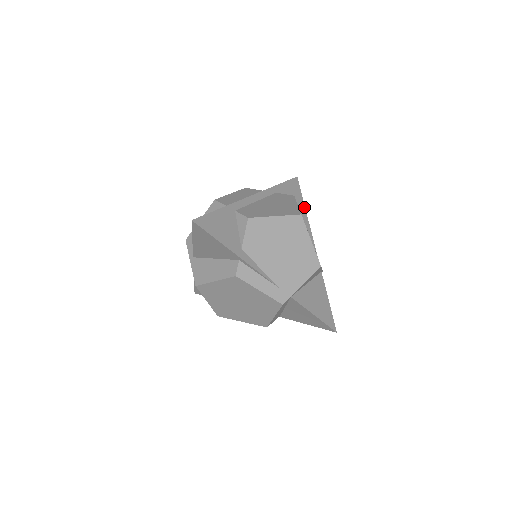
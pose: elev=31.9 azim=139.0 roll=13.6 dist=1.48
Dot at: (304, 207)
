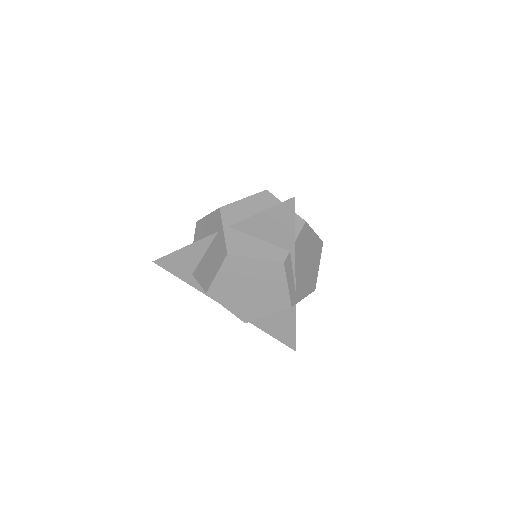
Dot at: occluded
